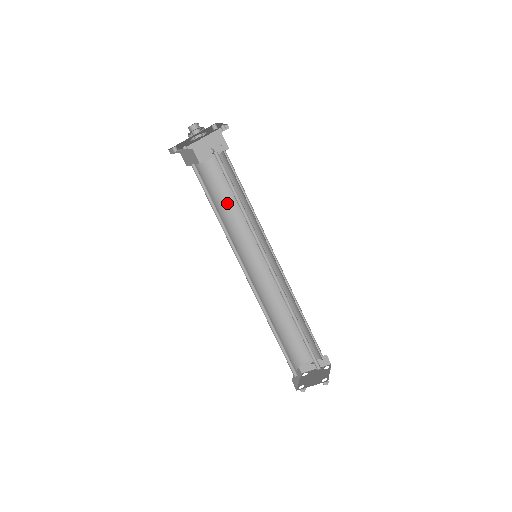
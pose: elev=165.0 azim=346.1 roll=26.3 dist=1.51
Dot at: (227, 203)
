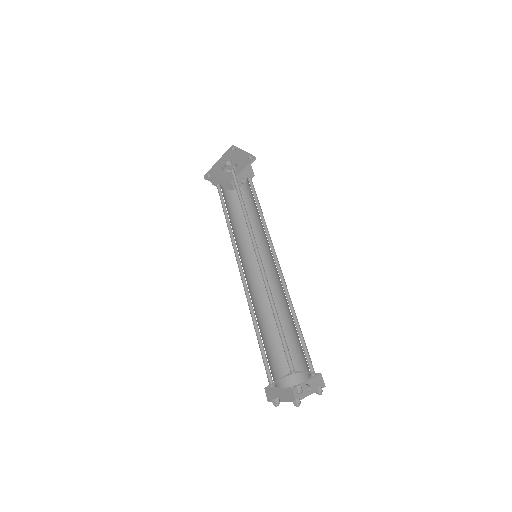
Dot at: occluded
